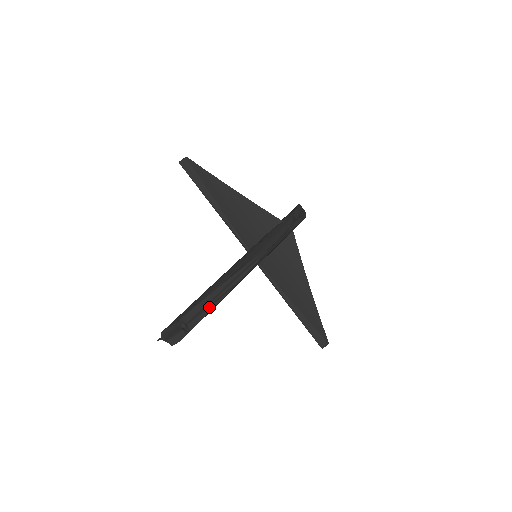
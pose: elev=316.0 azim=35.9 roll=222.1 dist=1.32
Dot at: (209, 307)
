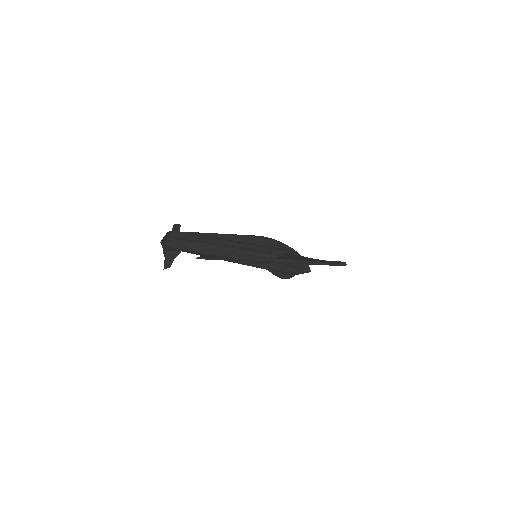
Dot at: (201, 233)
